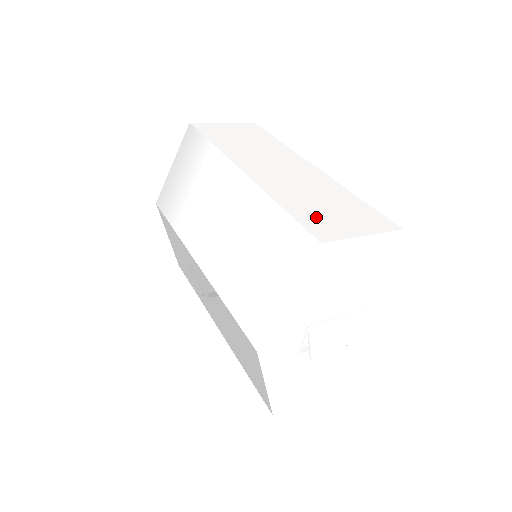
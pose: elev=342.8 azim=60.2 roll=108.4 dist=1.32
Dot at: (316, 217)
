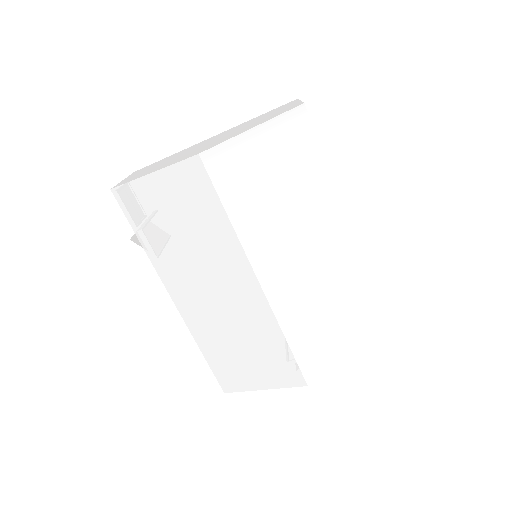
Dot at: occluded
